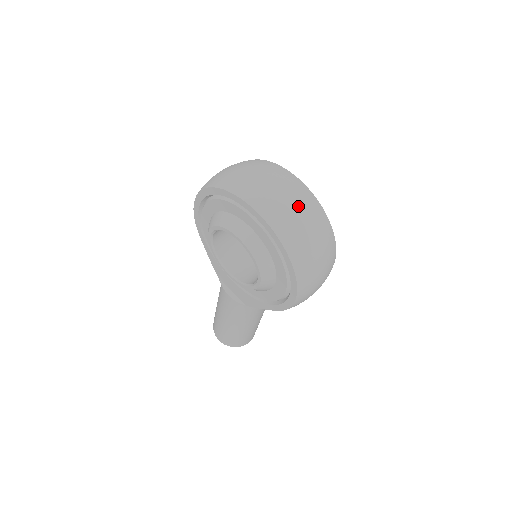
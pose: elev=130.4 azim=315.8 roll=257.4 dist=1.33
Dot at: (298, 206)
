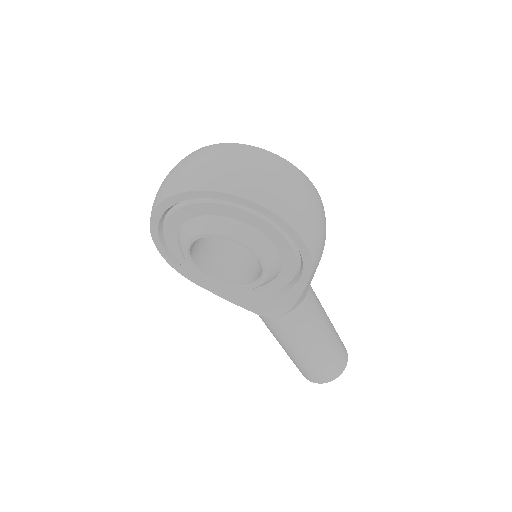
Dot at: (224, 158)
